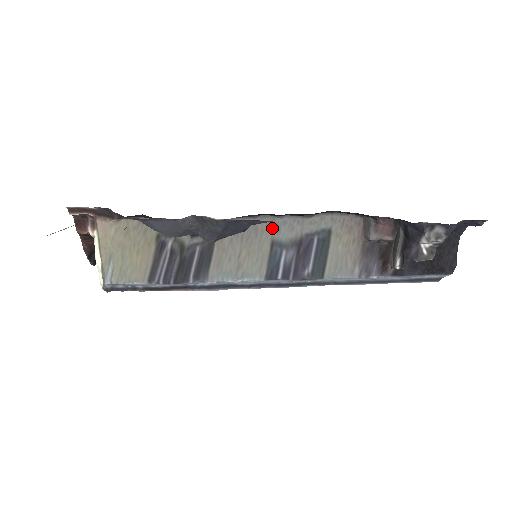
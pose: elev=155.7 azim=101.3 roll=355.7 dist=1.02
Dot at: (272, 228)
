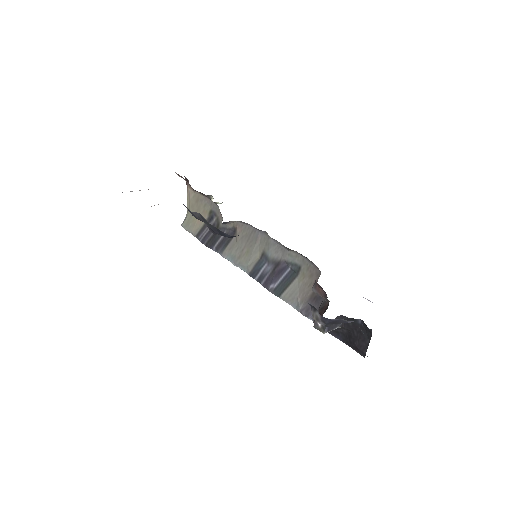
Dot at: (266, 243)
